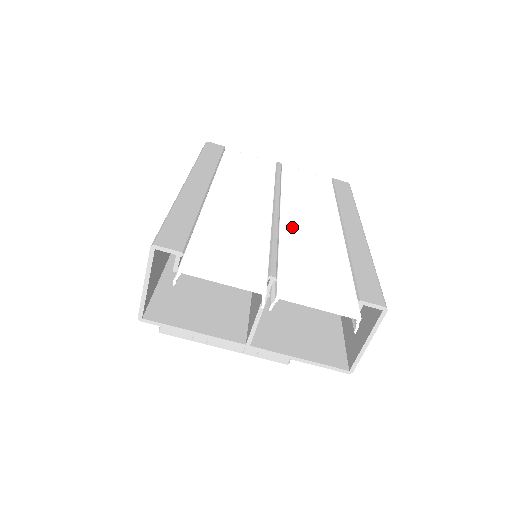
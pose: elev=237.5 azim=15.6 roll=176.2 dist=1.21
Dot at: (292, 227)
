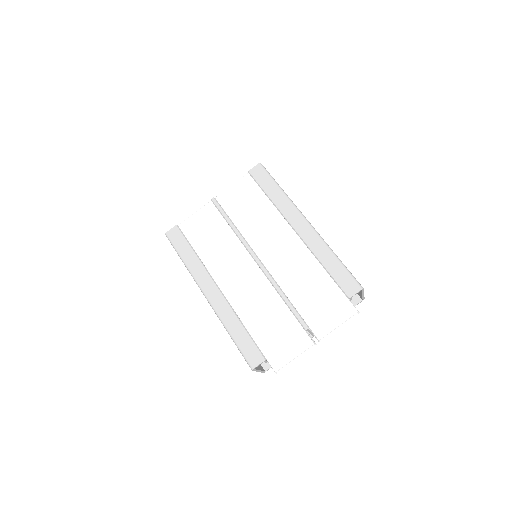
Dot at: (279, 271)
